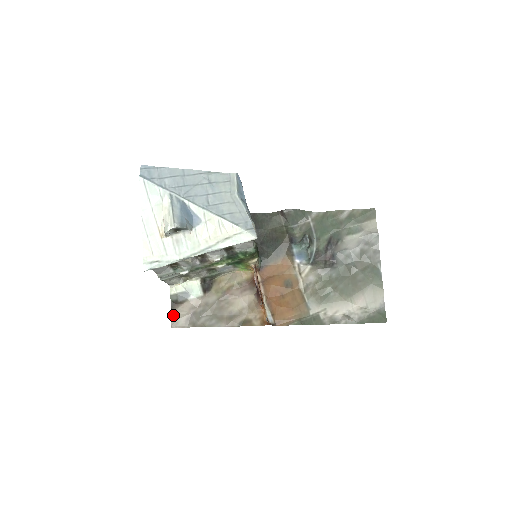
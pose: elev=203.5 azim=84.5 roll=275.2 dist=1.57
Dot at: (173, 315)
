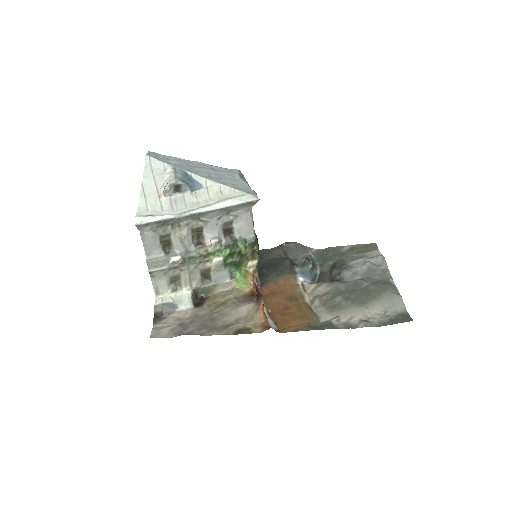
Dot at: (154, 328)
